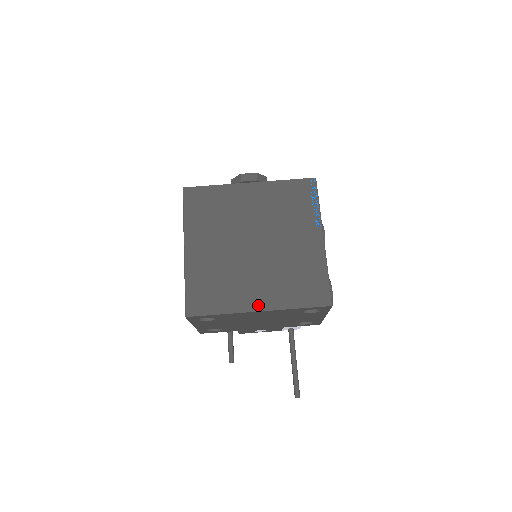
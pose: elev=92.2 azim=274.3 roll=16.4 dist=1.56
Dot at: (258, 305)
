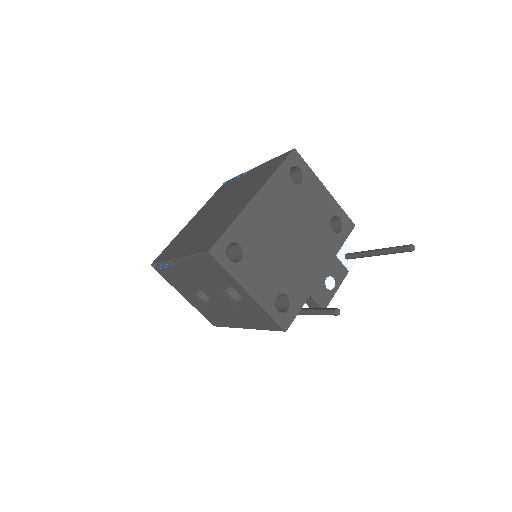
Dot at: (250, 198)
